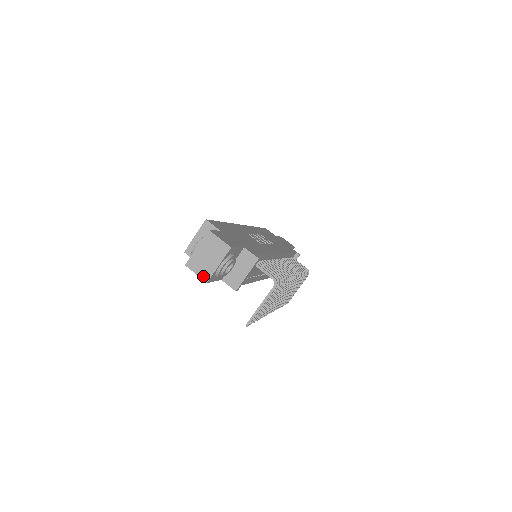
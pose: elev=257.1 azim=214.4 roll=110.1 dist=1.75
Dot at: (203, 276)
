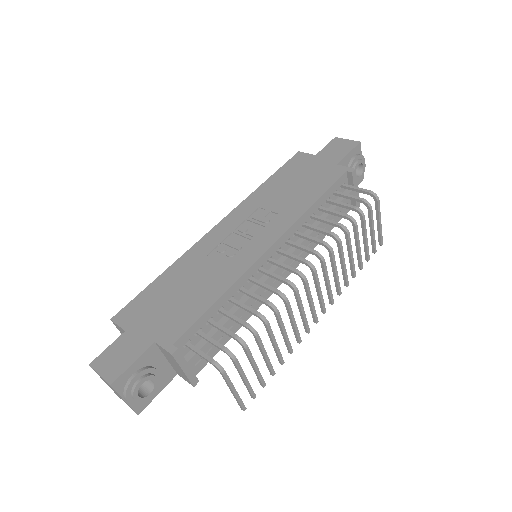
Dot at: (131, 408)
